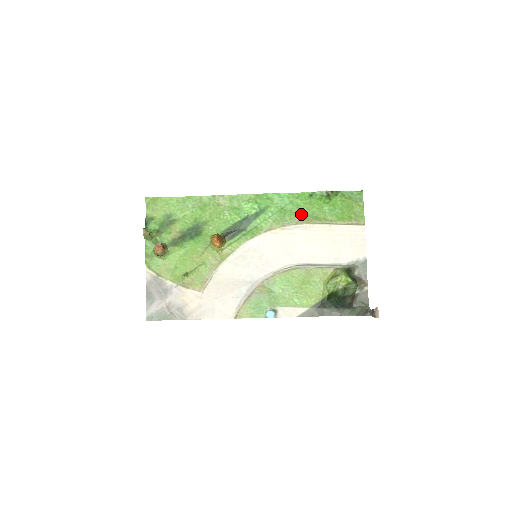
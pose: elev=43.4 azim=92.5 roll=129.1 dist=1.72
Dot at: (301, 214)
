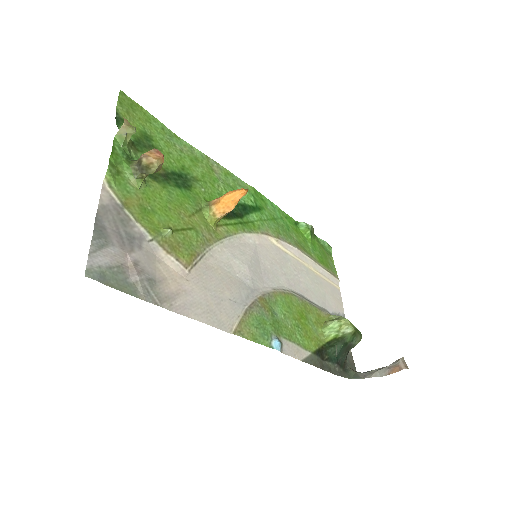
Dot at: (291, 236)
